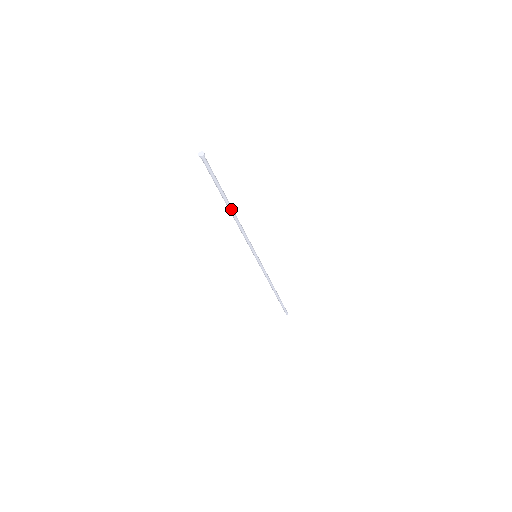
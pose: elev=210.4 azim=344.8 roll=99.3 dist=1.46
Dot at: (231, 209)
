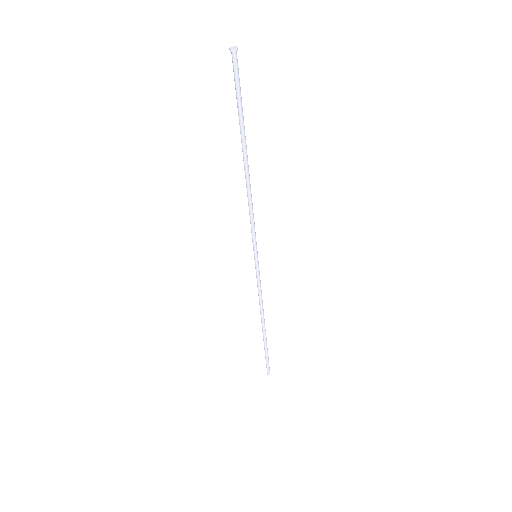
Dot at: (245, 160)
